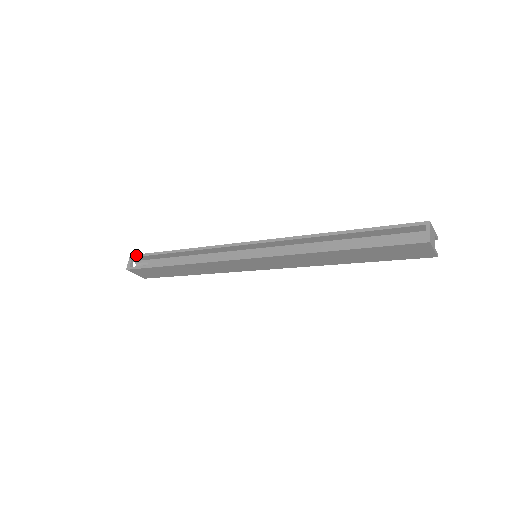
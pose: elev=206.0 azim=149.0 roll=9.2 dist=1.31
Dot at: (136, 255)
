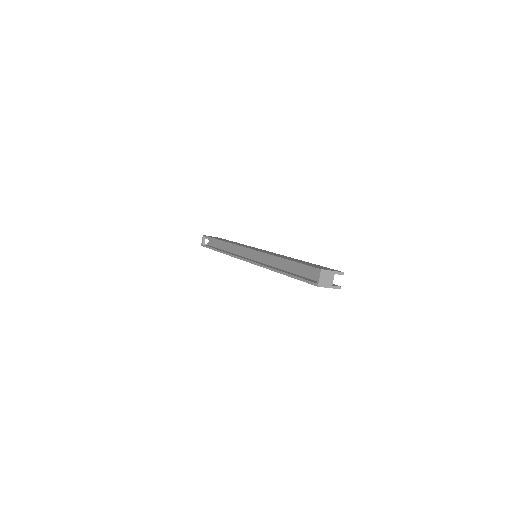
Dot at: (205, 236)
